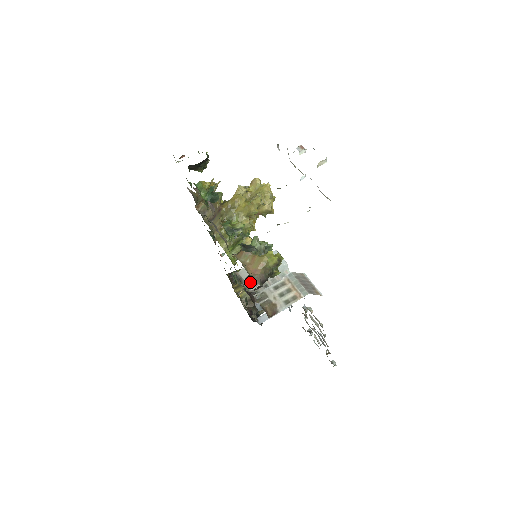
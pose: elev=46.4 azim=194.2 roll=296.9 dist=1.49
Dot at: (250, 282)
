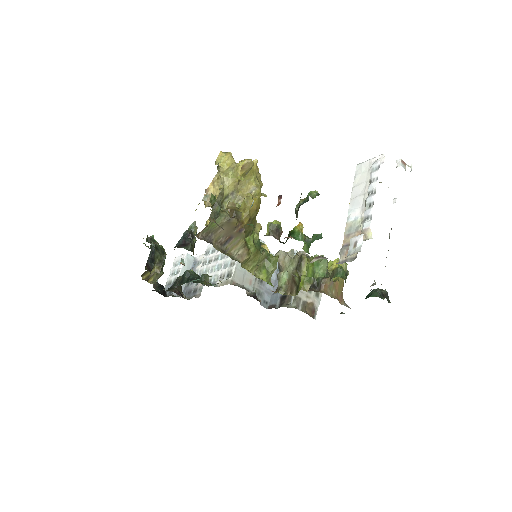
Dot at: (252, 286)
